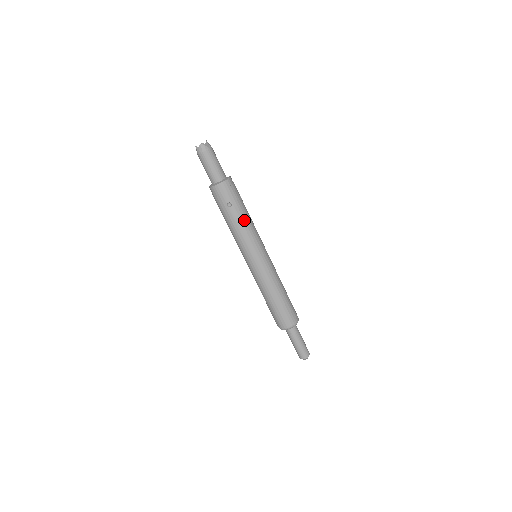
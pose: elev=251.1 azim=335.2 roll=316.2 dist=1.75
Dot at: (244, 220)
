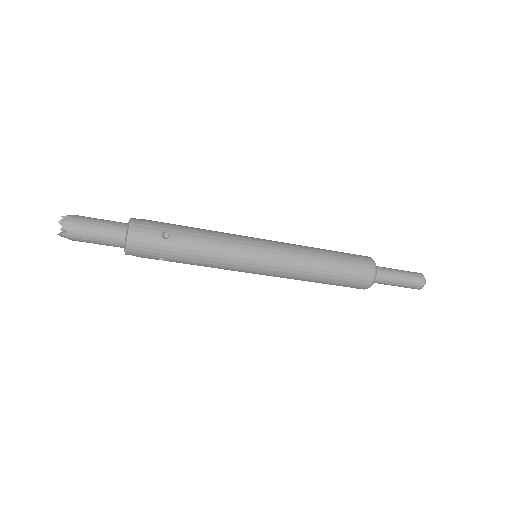
Dot at: (195, 258)
